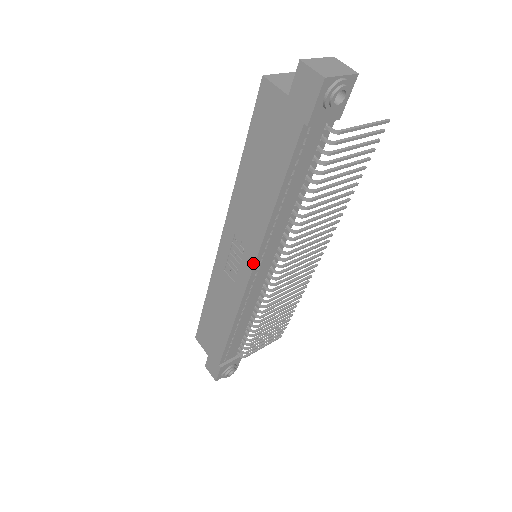
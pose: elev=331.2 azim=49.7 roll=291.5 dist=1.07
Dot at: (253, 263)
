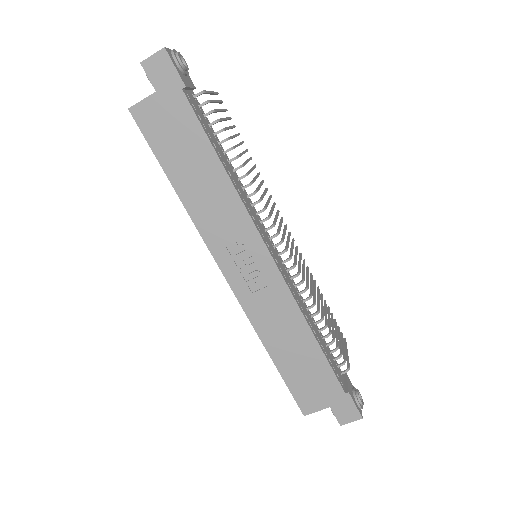
Dot at: (260, 240)
